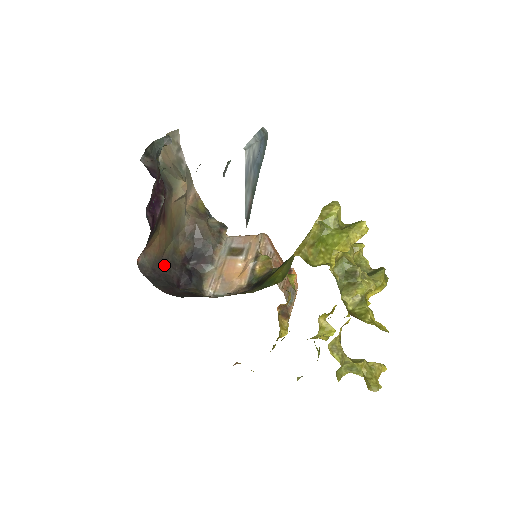
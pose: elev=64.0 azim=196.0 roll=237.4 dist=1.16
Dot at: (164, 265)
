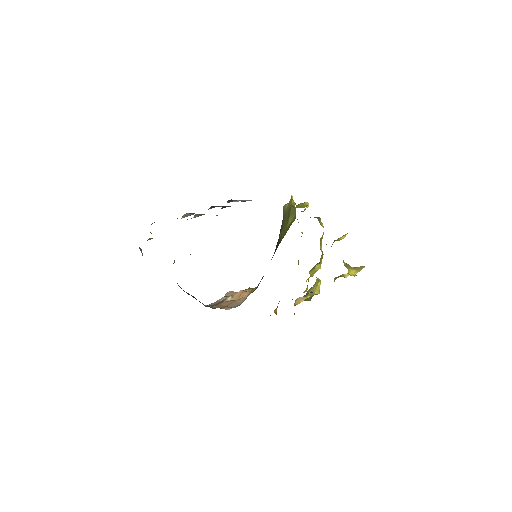
Dot at: occluded
